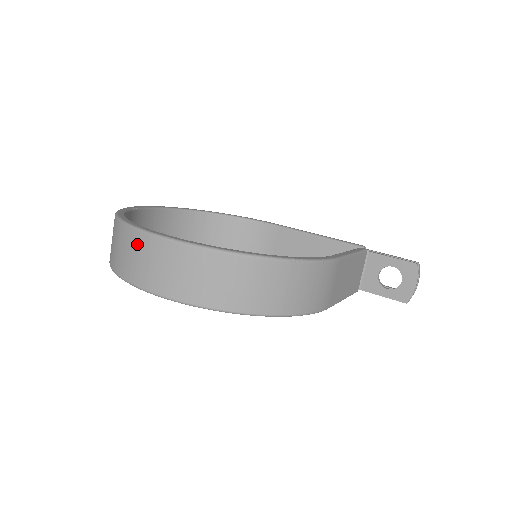
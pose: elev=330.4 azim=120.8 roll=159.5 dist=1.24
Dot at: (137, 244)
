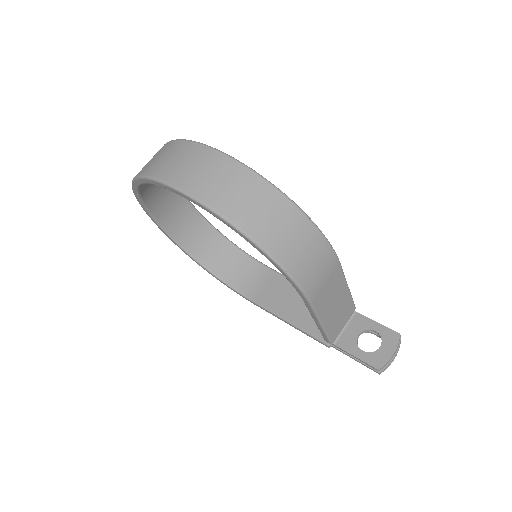
Dot at: (179, 149)
